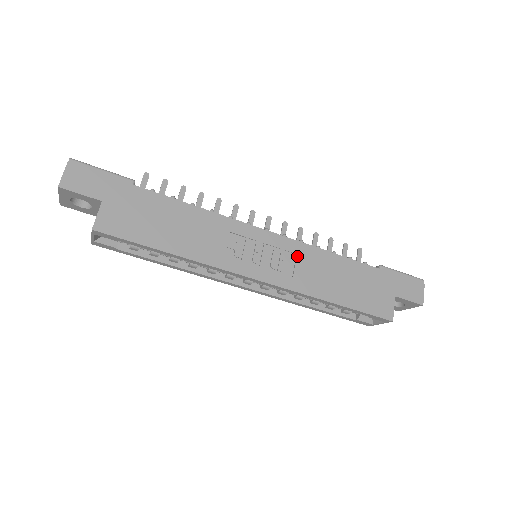
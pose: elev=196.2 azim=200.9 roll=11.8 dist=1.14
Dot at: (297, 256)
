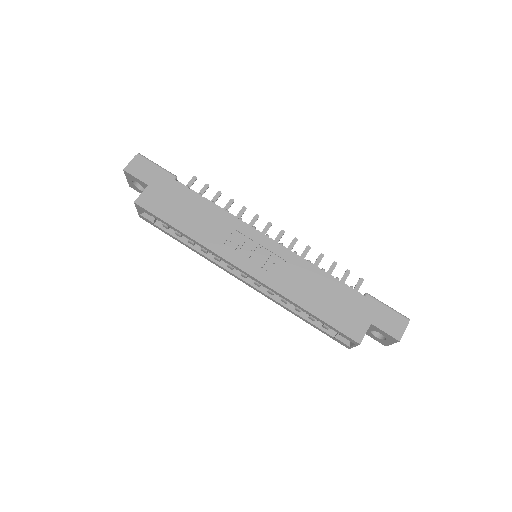
Dot at: (285, 262)
